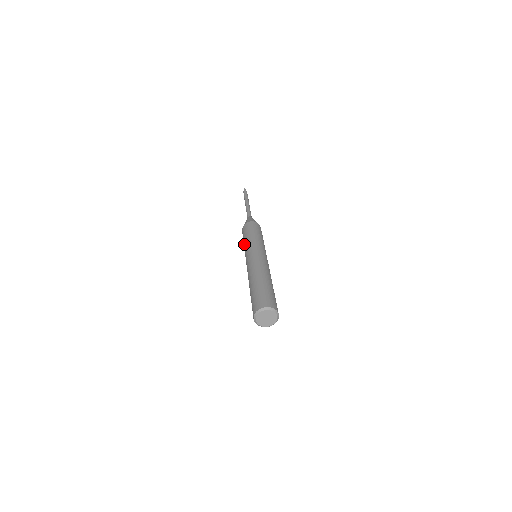
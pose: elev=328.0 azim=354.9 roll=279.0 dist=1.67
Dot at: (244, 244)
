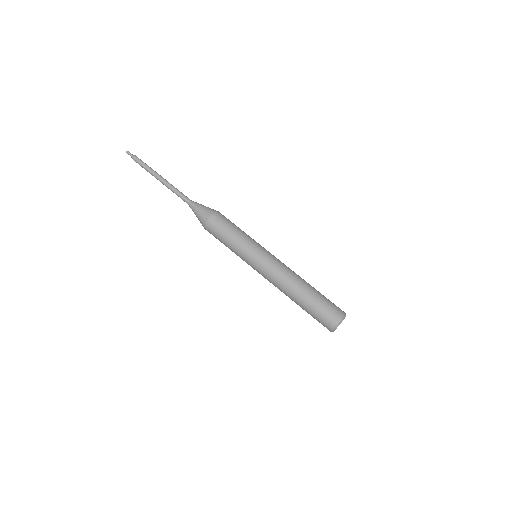
Dot at: (236, 244)
